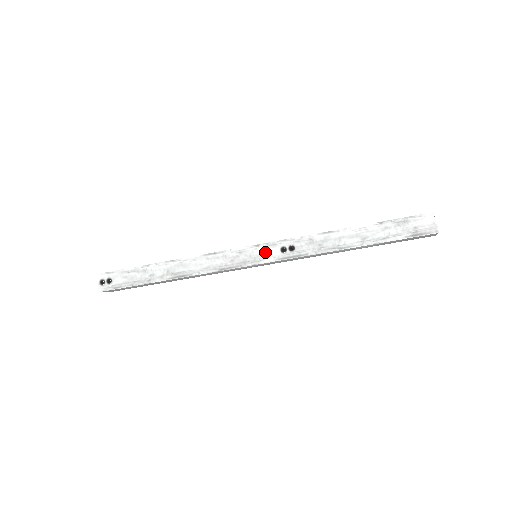
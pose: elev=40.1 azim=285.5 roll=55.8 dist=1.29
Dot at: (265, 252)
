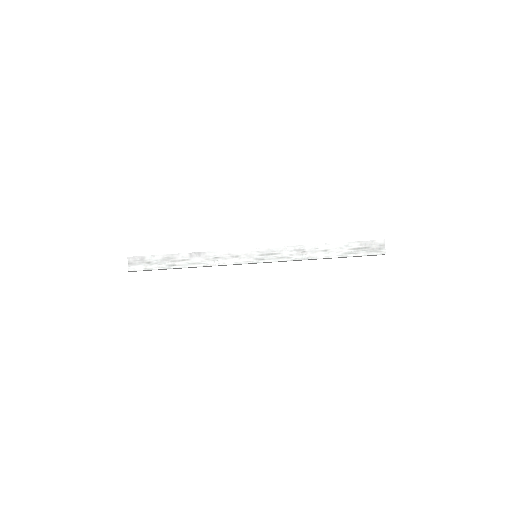
Dot at: occluded
